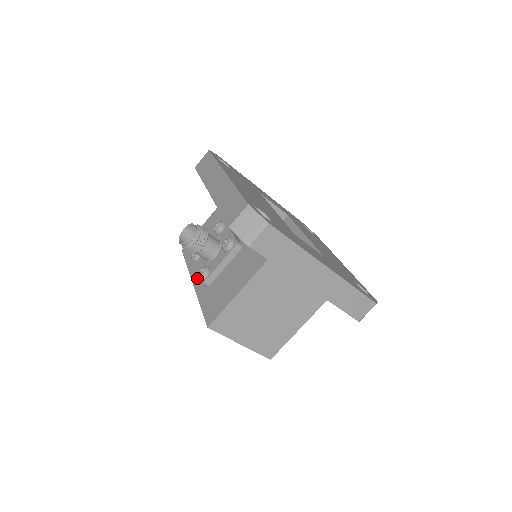
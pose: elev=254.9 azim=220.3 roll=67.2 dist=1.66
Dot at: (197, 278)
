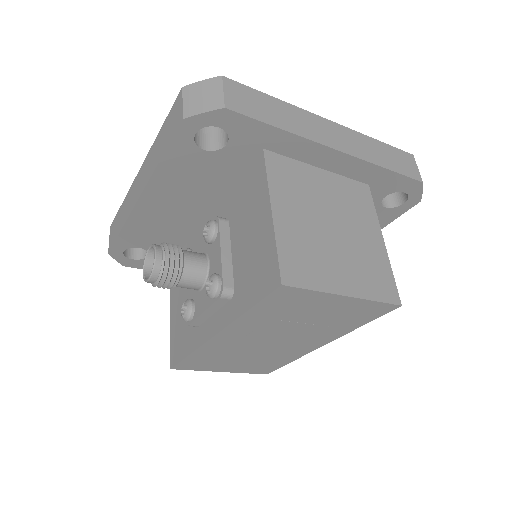
Dot at: (213, 324)
